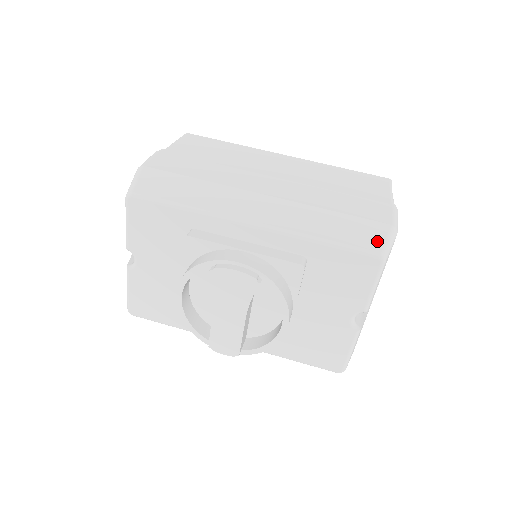
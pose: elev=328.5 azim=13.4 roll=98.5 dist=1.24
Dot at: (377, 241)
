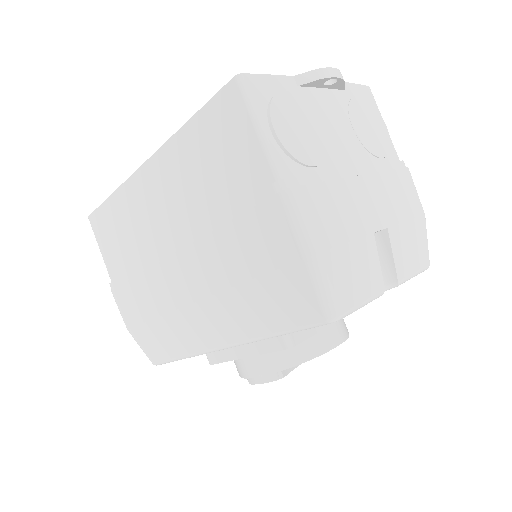
Dot at: (311, 303)
